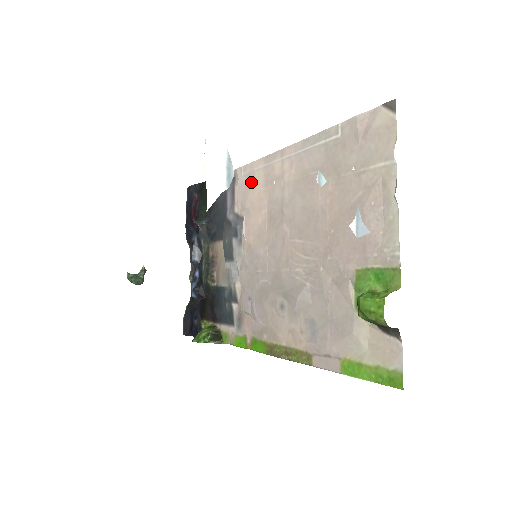
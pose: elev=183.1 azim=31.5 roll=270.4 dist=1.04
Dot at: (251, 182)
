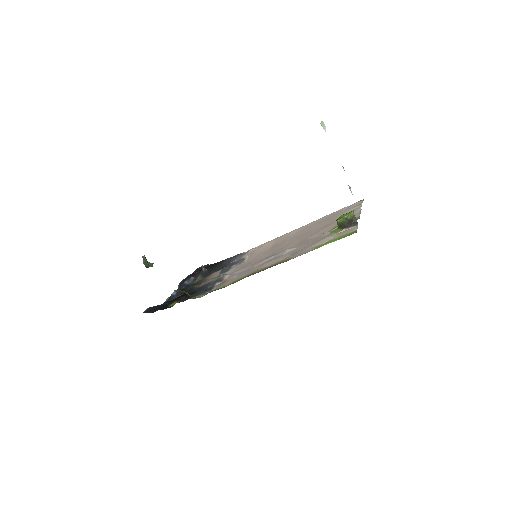
Dot at: (262, 246)
